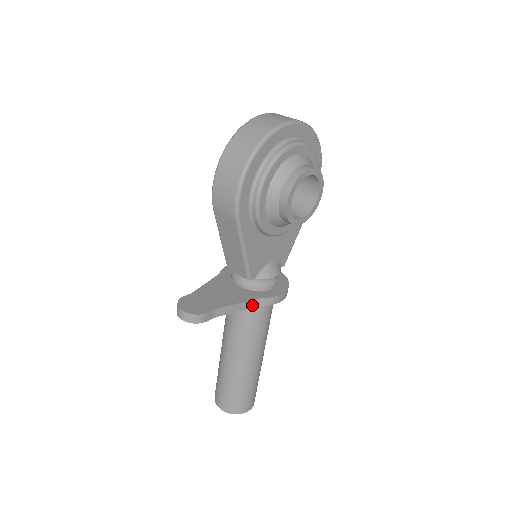
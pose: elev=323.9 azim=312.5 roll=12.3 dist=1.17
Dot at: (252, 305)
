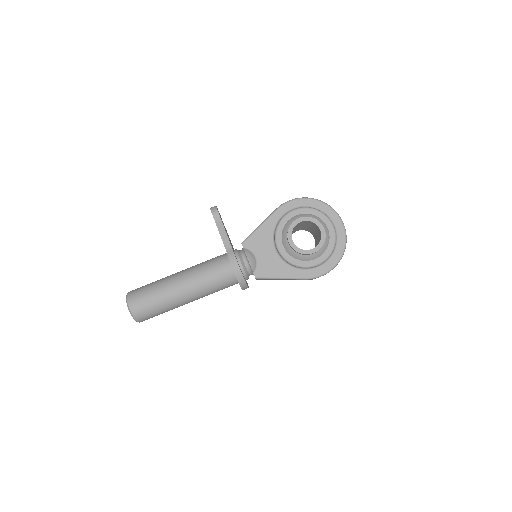
Dot at: (226, 246)
